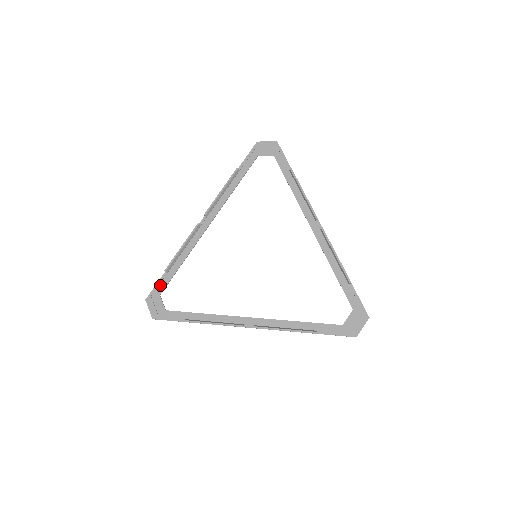
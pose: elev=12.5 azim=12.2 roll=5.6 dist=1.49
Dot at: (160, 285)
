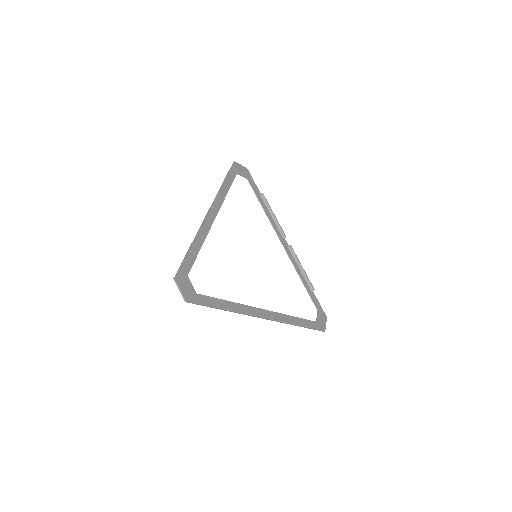
Dot at: (186, 265)
